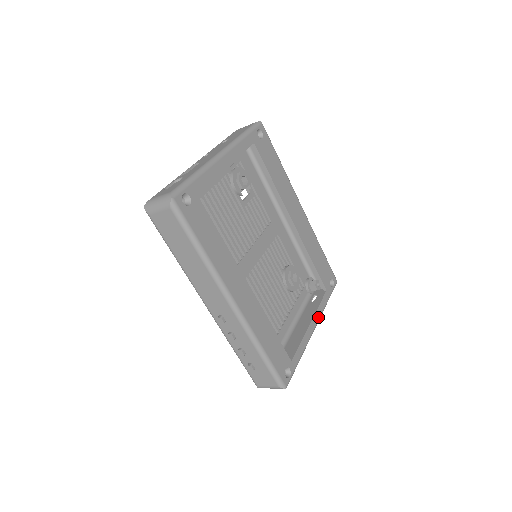
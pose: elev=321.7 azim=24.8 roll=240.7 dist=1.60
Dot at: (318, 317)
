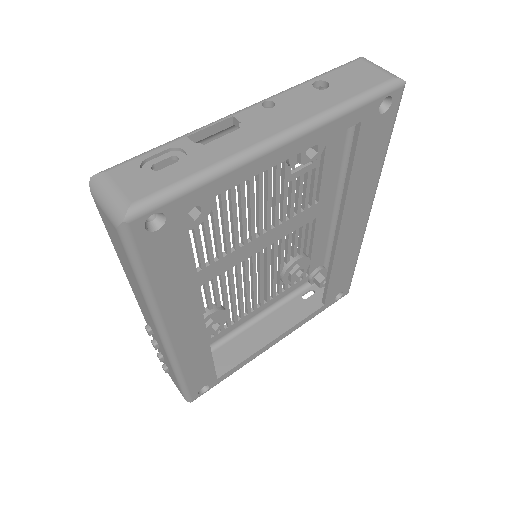
Dot at: (290, 333)
